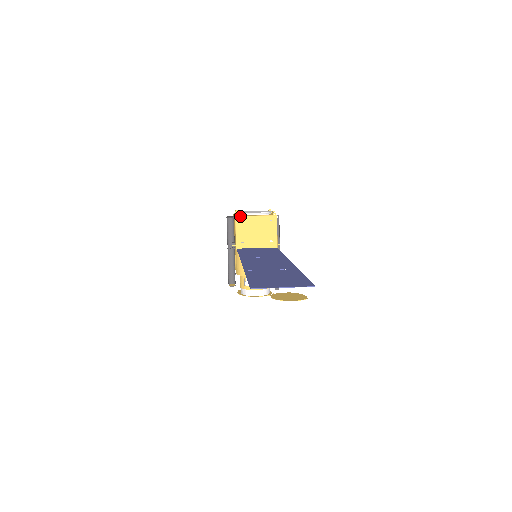
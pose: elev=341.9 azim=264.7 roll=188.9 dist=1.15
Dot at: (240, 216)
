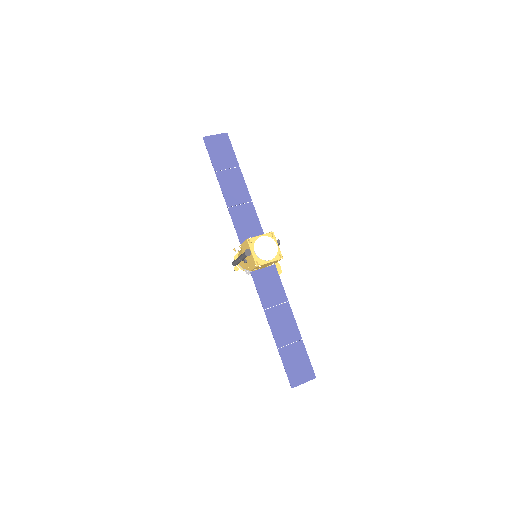
Dot at: (260, 266)
